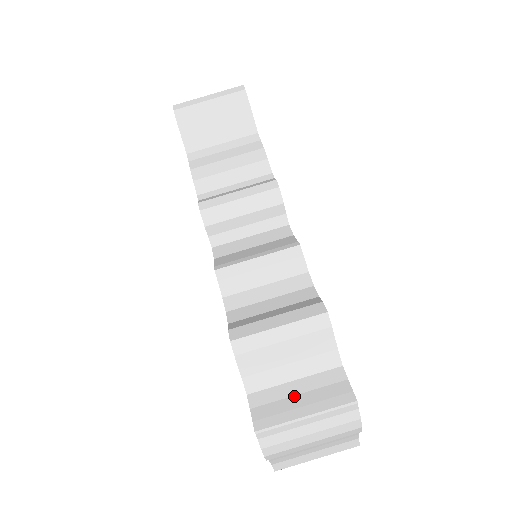
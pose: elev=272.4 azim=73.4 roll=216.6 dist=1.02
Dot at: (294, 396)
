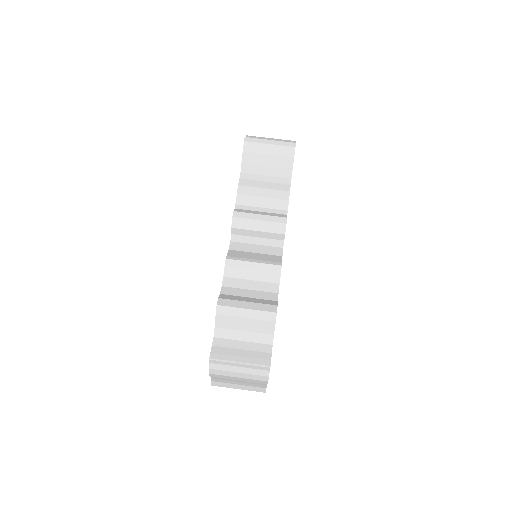
Dot at: (239, 349)
